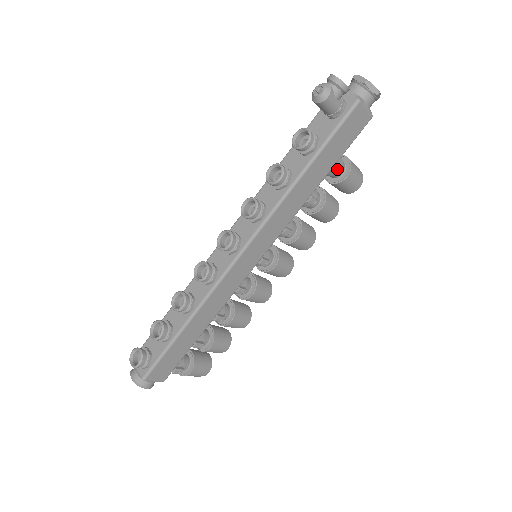
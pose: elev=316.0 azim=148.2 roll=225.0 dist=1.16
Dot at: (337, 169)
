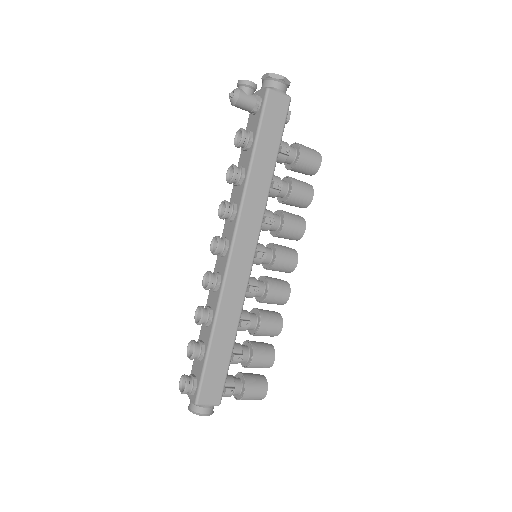
Dot at: (284, 151)
